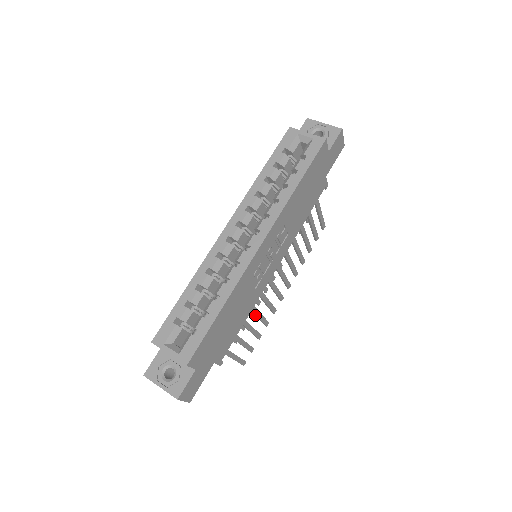
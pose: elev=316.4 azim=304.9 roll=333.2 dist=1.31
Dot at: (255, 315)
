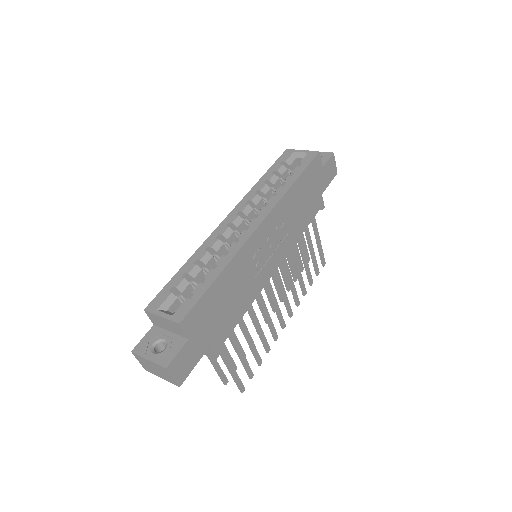
Dot at: (255, 327)
